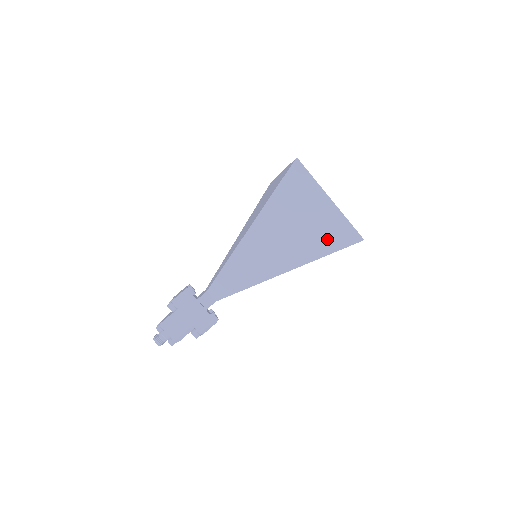
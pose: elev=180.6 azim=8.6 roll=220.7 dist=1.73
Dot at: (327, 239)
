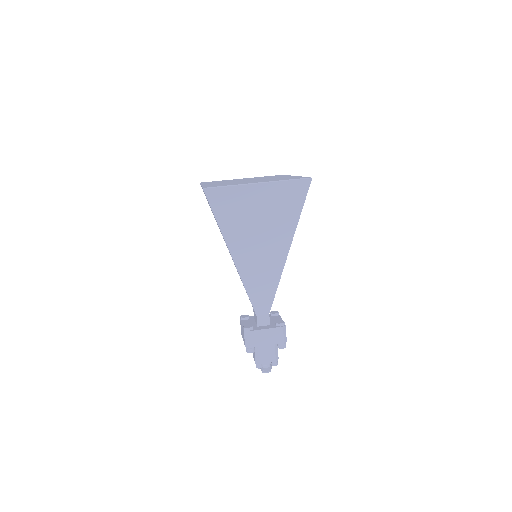
Dot at: (288, 207)
